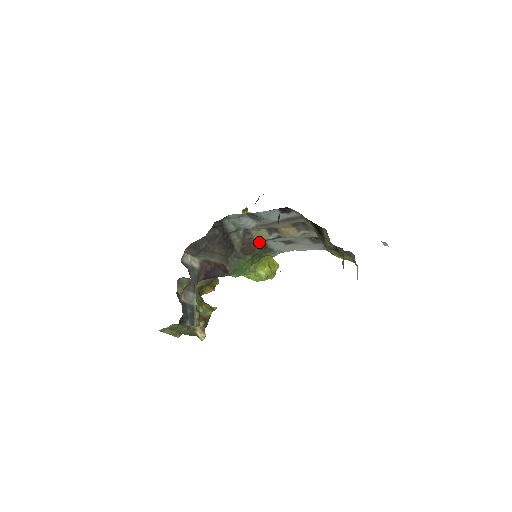
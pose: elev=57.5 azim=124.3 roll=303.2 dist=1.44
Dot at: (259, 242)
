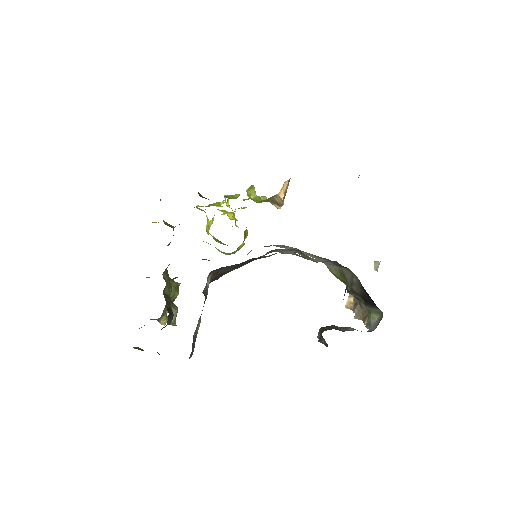
Dot at: occluded
